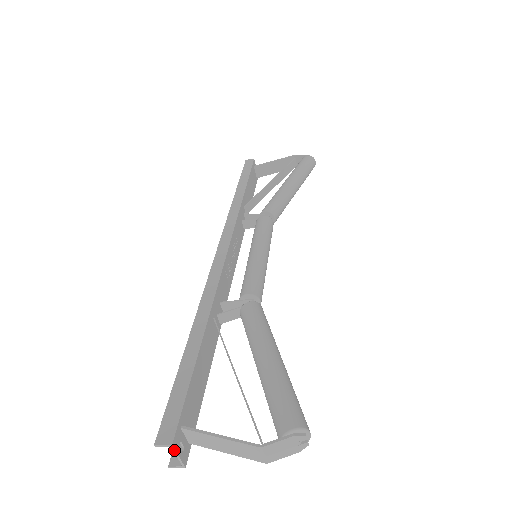
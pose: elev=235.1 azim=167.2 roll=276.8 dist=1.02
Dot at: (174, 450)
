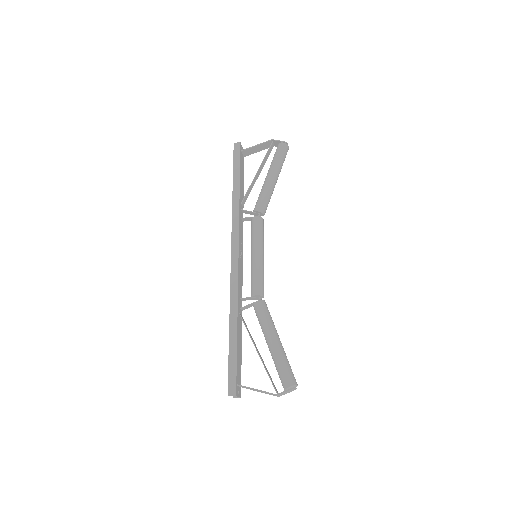
Dot at: occluded
